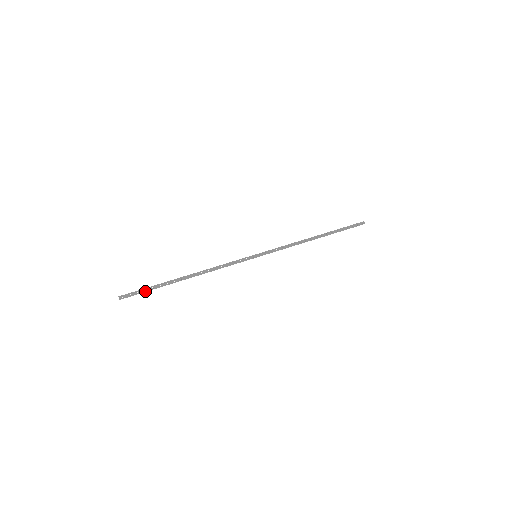
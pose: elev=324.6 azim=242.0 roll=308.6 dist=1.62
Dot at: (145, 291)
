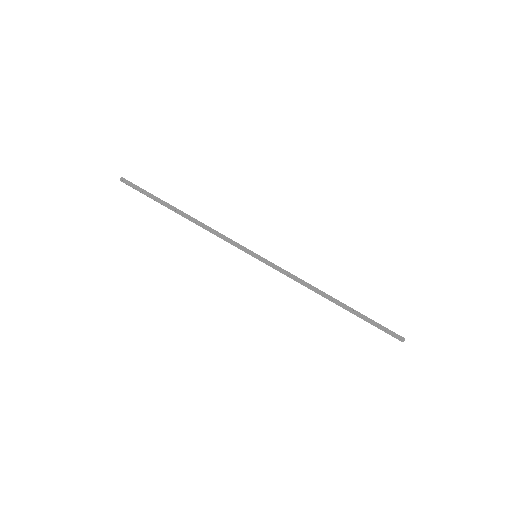
Dot at: (142, 192)
